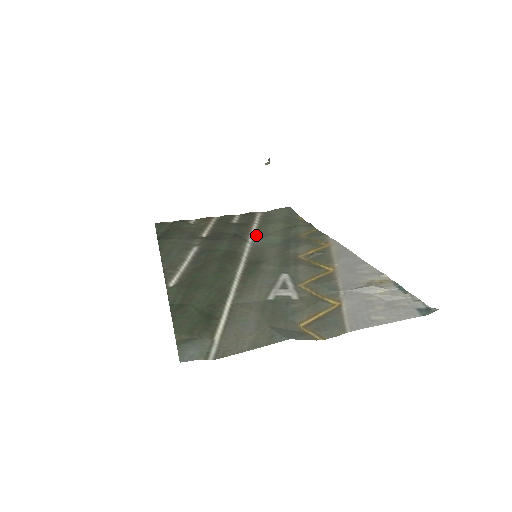
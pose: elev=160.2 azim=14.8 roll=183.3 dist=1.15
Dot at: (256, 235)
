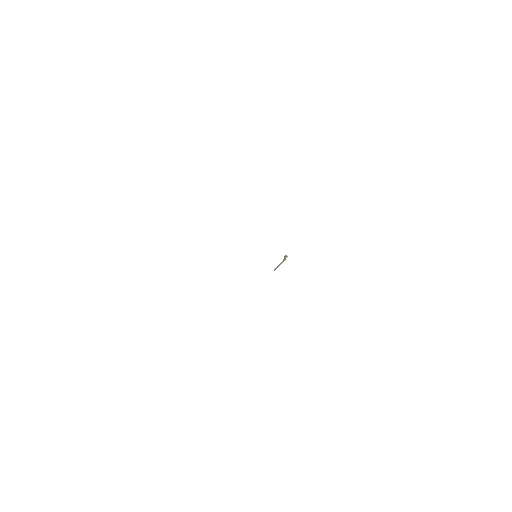
Dot at: occluded
